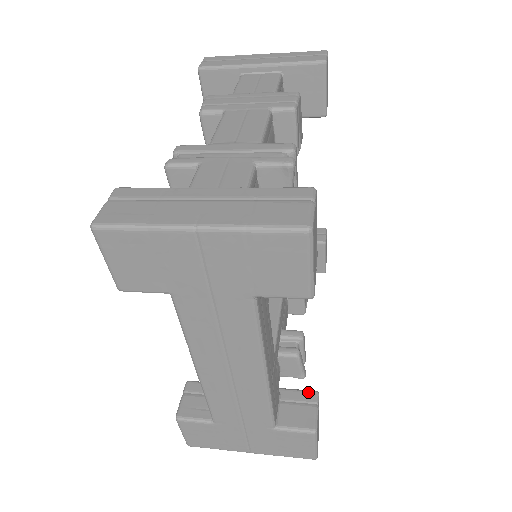
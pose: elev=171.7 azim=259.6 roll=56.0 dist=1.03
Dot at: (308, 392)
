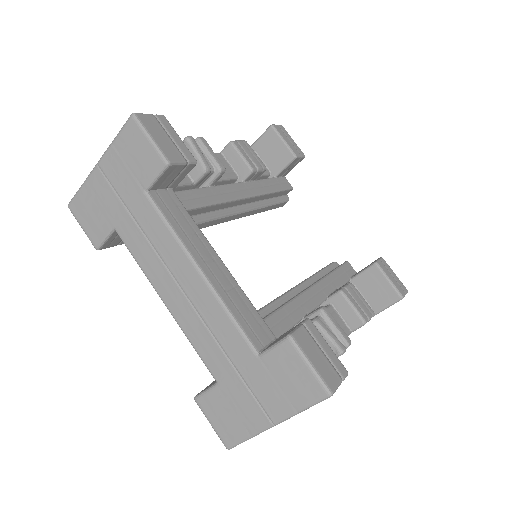
Dot at: (299, 323)
